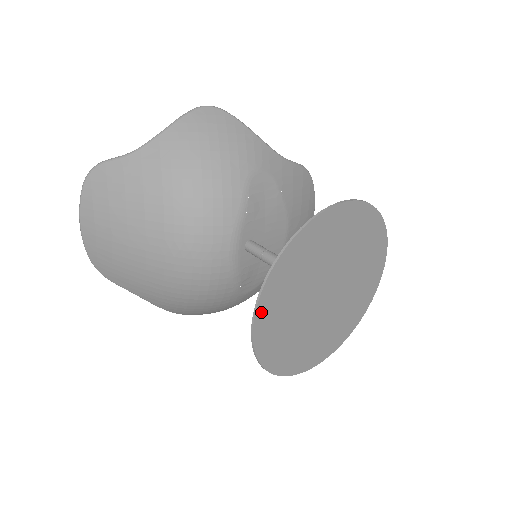
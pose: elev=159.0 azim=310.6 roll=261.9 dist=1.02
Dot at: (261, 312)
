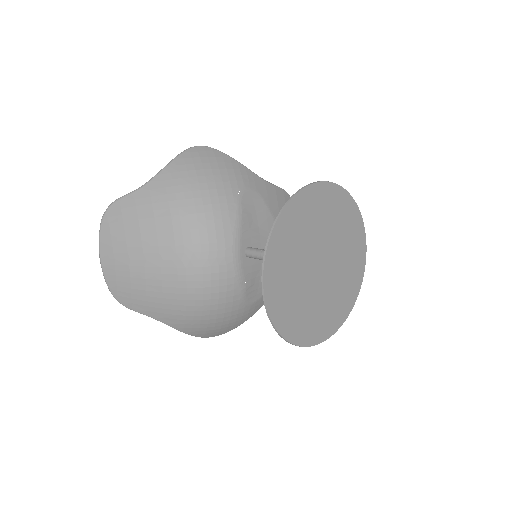
Dot at: (268, 273)
